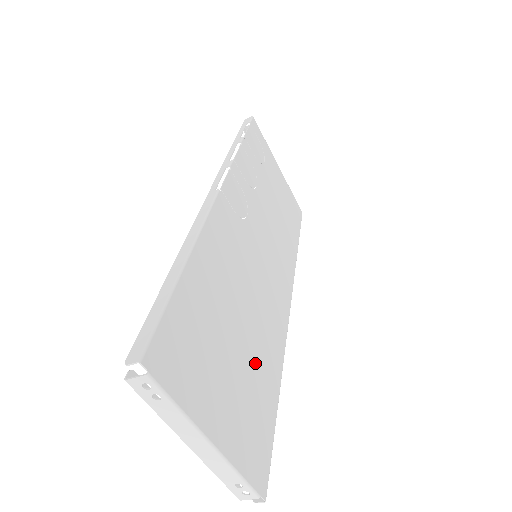
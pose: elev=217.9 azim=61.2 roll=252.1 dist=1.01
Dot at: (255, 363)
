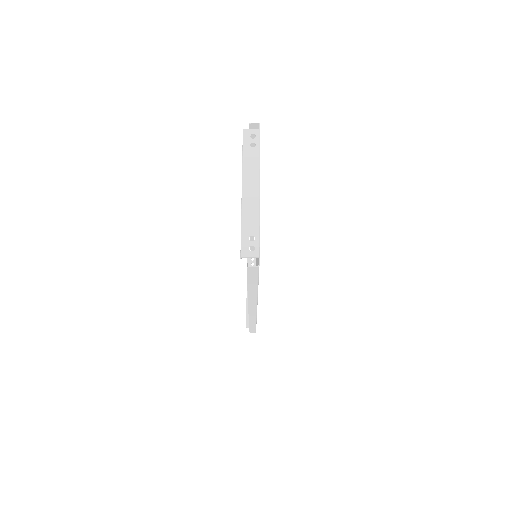
Dot at: occluded
